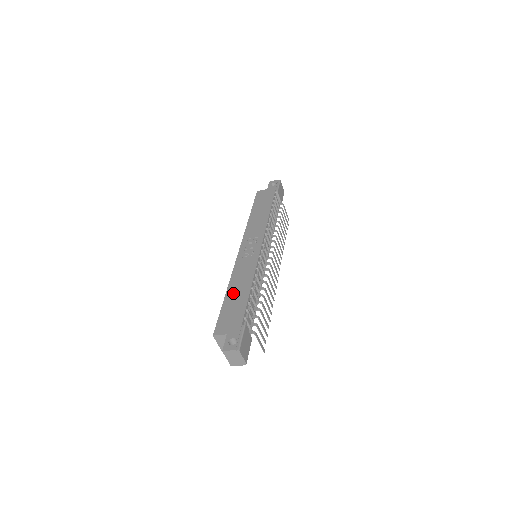
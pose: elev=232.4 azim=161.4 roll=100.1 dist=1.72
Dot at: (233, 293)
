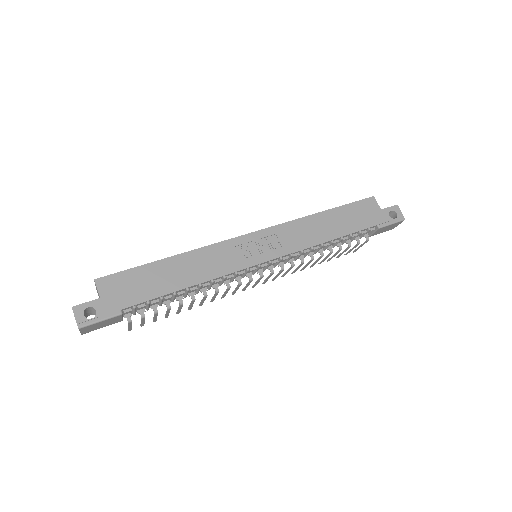
Dot at: (171, 268)
